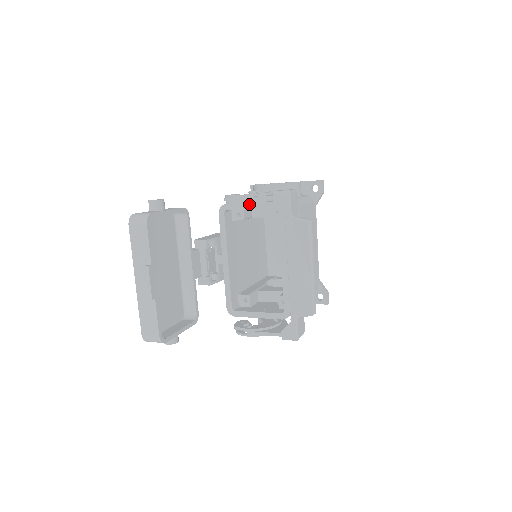
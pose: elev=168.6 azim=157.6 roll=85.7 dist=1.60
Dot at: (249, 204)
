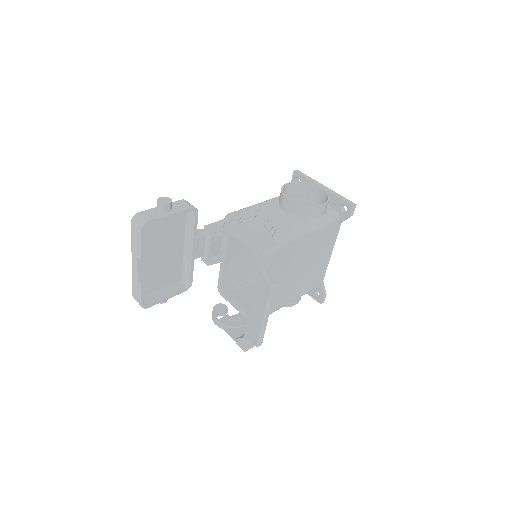
Dot at: occluded
